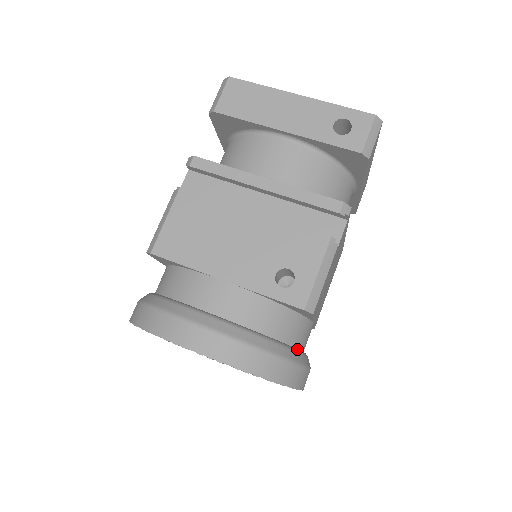
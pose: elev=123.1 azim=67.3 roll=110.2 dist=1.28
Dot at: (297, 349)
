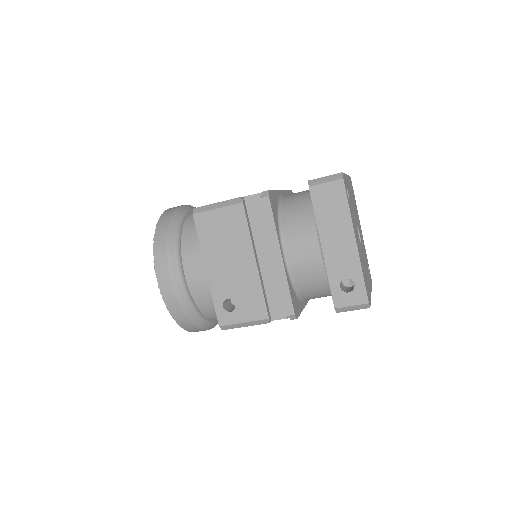
Dot at: (211, 321)
